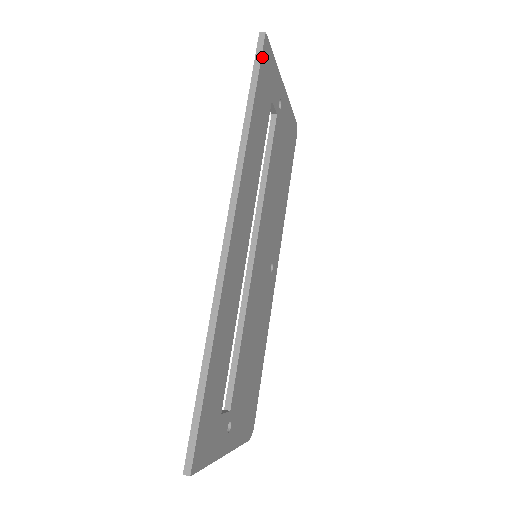
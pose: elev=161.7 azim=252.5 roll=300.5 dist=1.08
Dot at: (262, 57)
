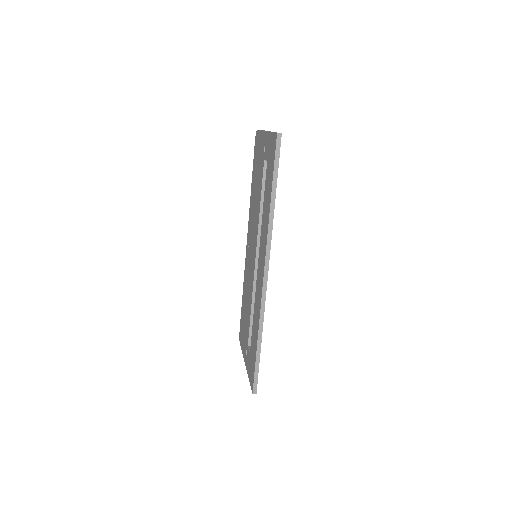
Dot at: (279, 153)
